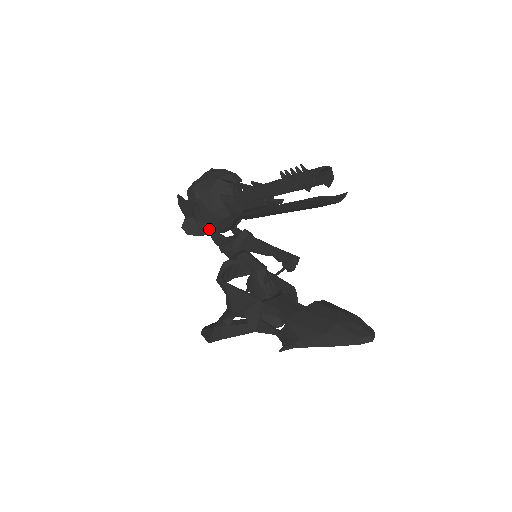
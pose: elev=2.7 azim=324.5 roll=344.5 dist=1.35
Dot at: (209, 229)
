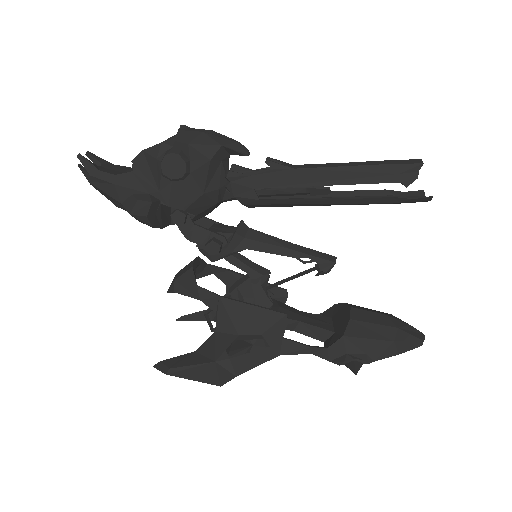
Dot at: (182, 218)
